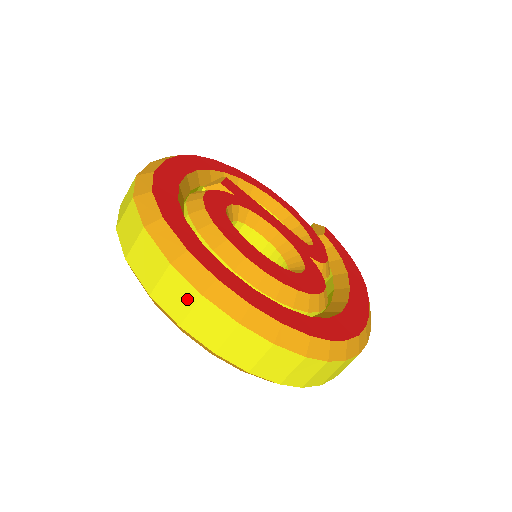
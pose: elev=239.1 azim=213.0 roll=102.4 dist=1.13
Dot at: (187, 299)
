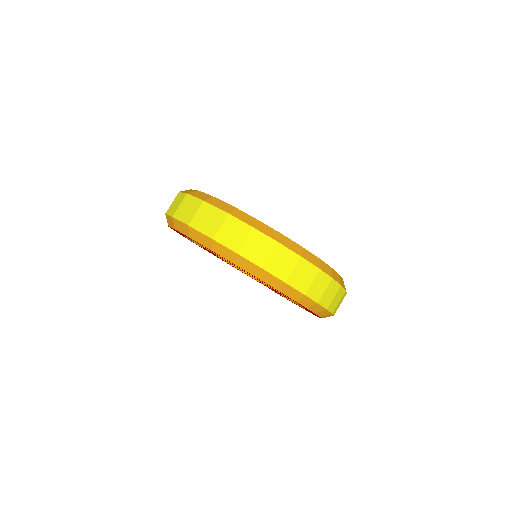
Dot at: (242, 233)
